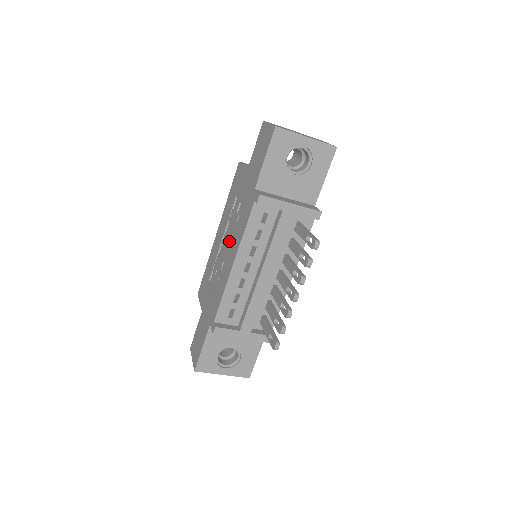
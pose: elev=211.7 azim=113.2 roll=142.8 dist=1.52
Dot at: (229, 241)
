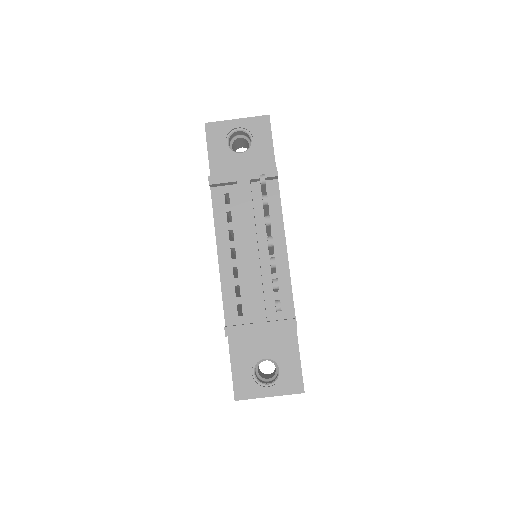
Dot at: occluded
